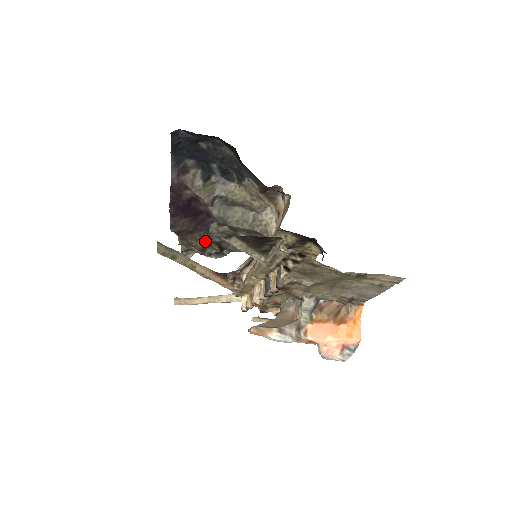
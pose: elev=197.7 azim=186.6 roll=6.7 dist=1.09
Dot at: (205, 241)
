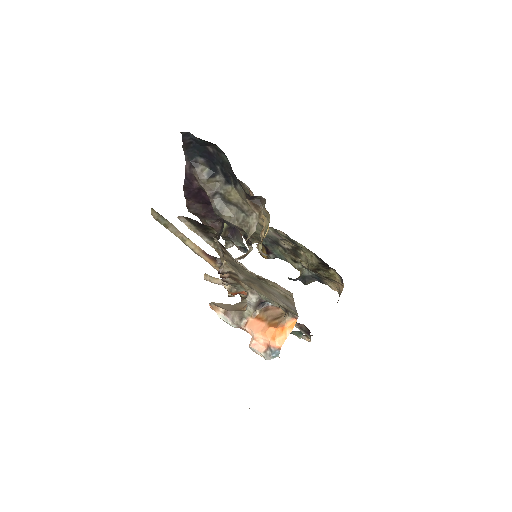
Dot at: (215, 228)
